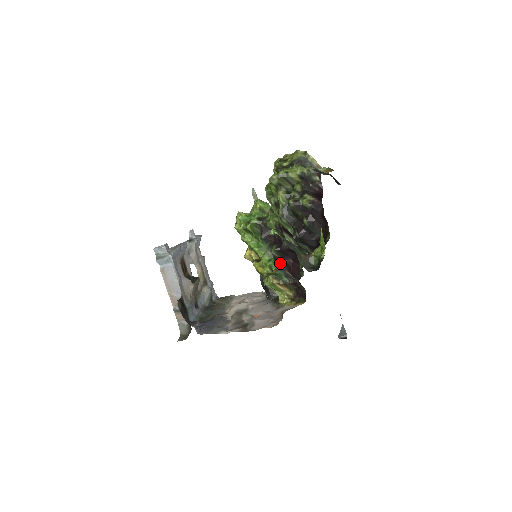
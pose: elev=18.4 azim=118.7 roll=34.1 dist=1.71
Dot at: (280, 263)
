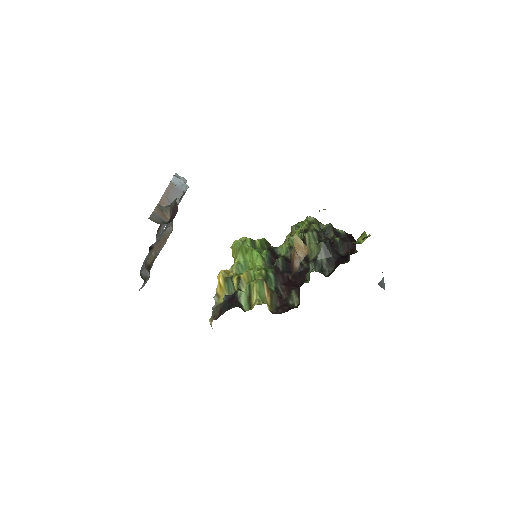
Dot at: (278, 274)
